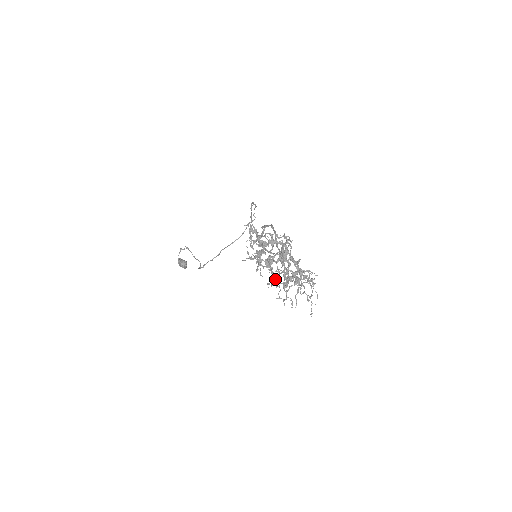
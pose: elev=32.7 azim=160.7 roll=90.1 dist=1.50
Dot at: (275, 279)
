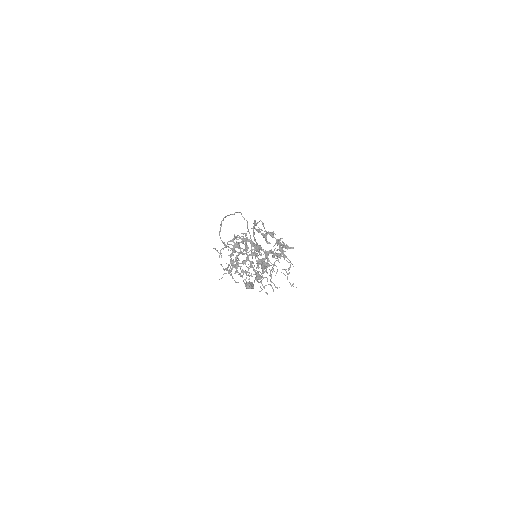
Dot at: (246, 278)
